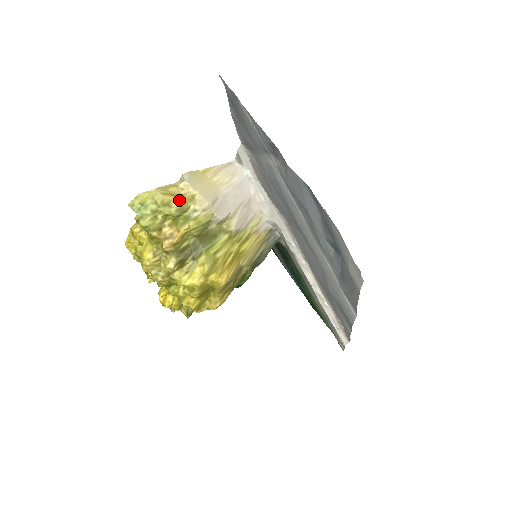
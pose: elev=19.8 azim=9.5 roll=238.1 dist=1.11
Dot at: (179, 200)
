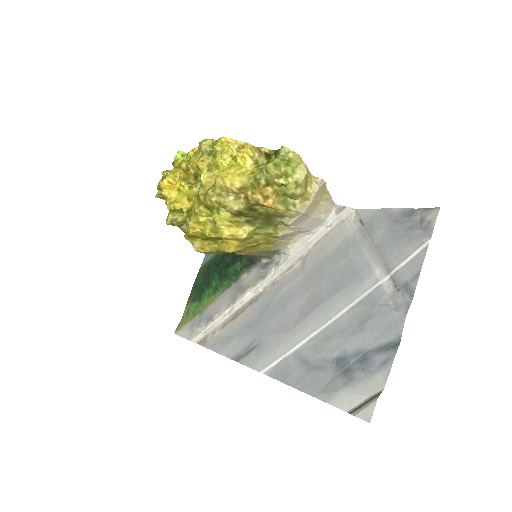
Dot at: (303, 191)
